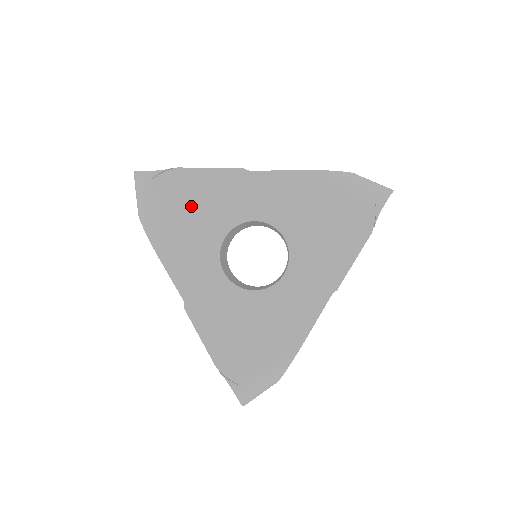
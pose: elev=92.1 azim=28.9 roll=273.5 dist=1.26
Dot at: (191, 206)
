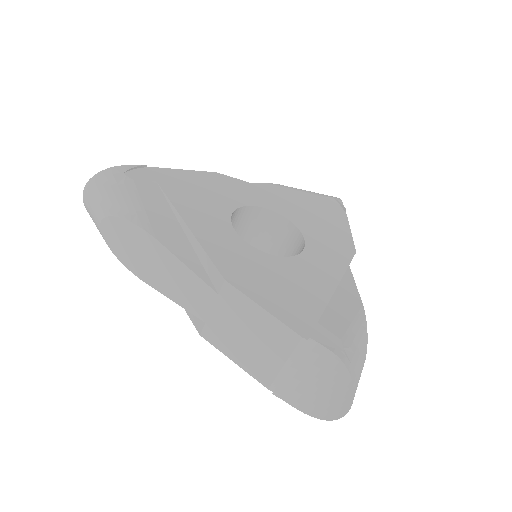
Dot at: (181, 193)
